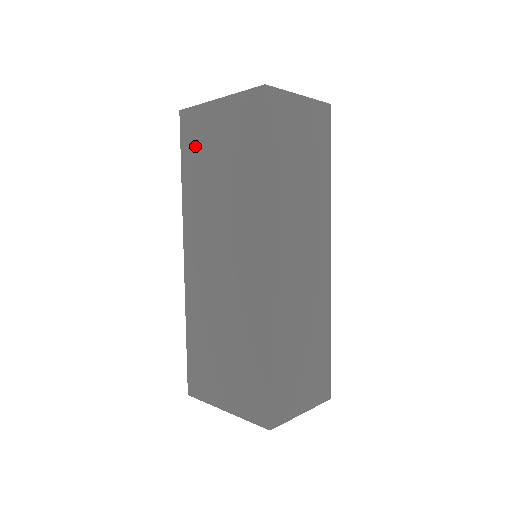
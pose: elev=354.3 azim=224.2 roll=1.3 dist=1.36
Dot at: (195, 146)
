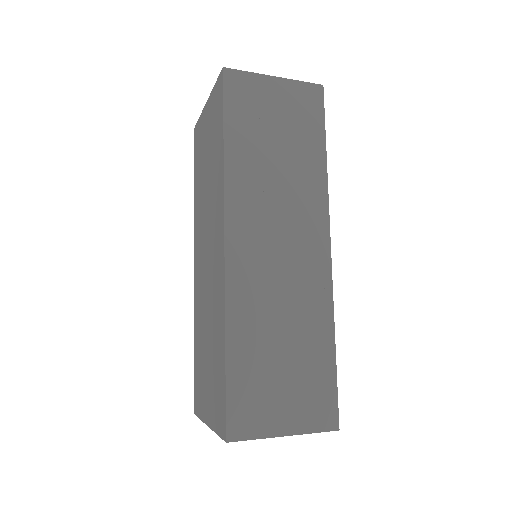
Dot at: (199, 153)
